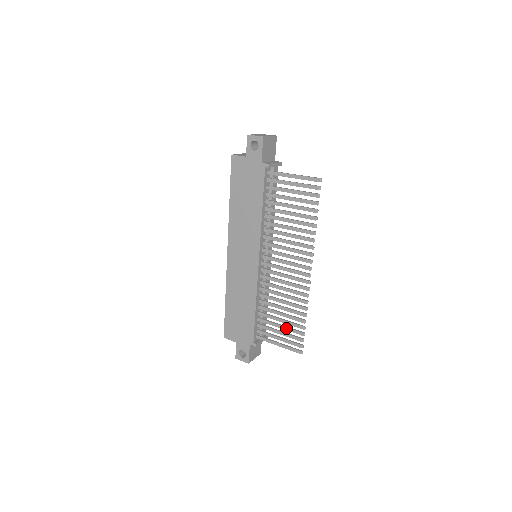
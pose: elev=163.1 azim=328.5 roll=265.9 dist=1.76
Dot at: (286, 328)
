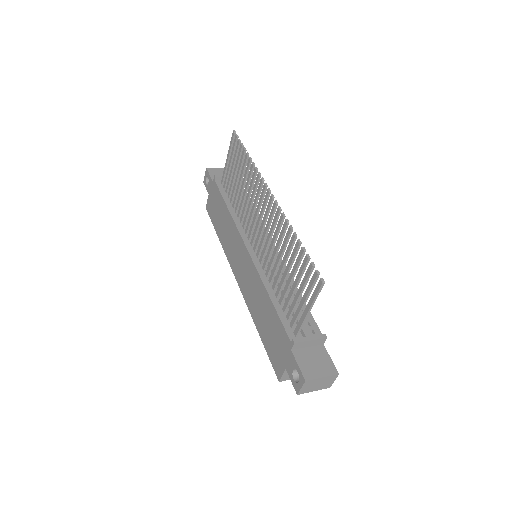
Dot at: (297, 277)
